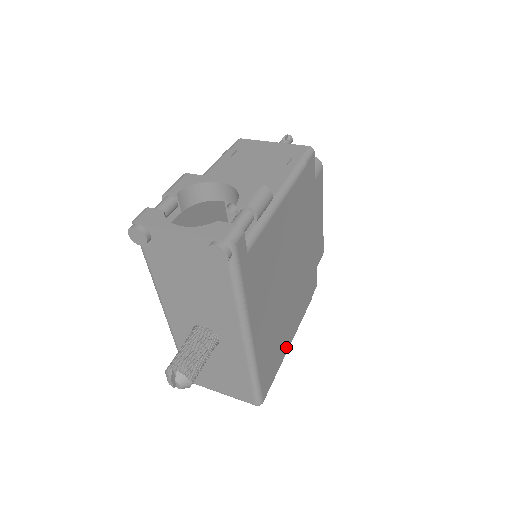
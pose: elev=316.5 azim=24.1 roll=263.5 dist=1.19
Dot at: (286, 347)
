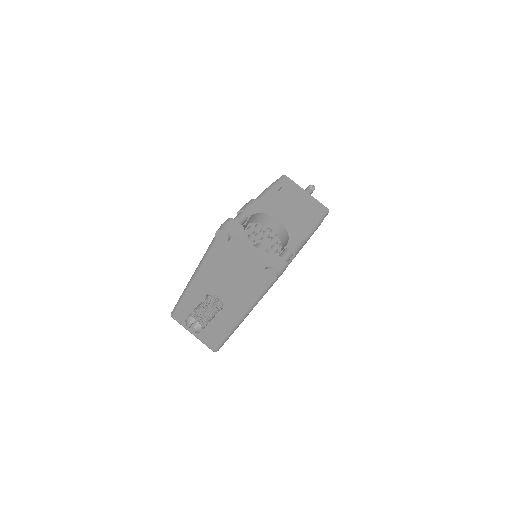
Dot at: occluded
